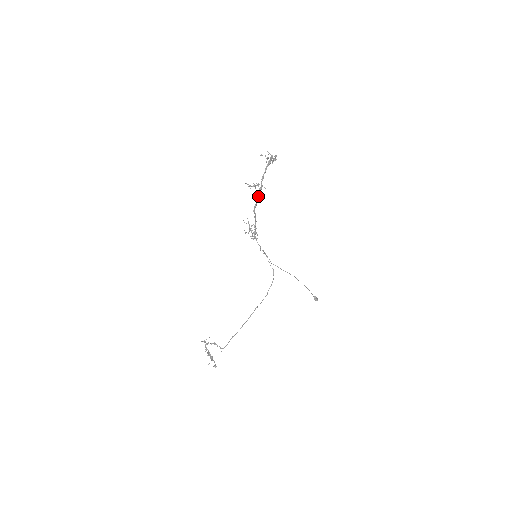
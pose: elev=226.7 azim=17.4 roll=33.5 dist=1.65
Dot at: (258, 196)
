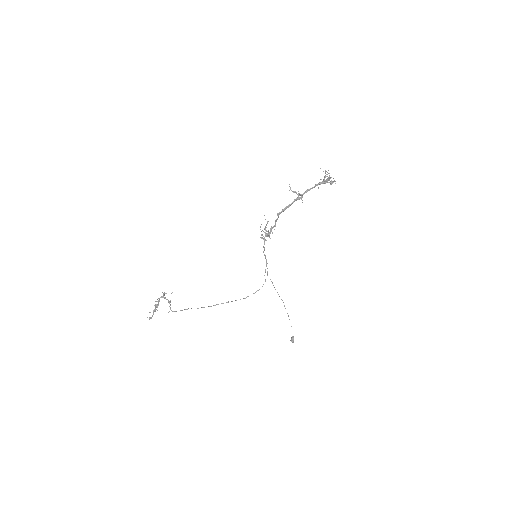
Dot at: (291, 203)
